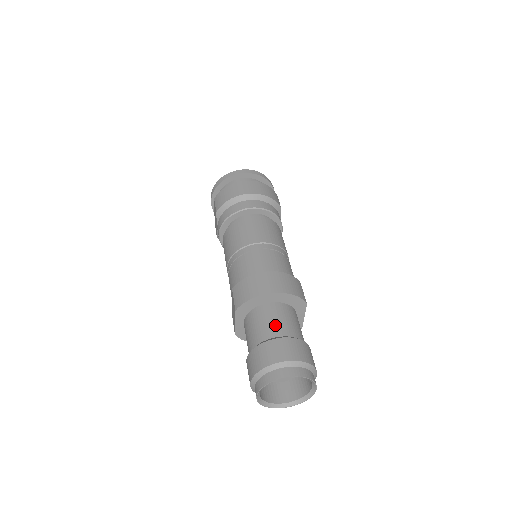
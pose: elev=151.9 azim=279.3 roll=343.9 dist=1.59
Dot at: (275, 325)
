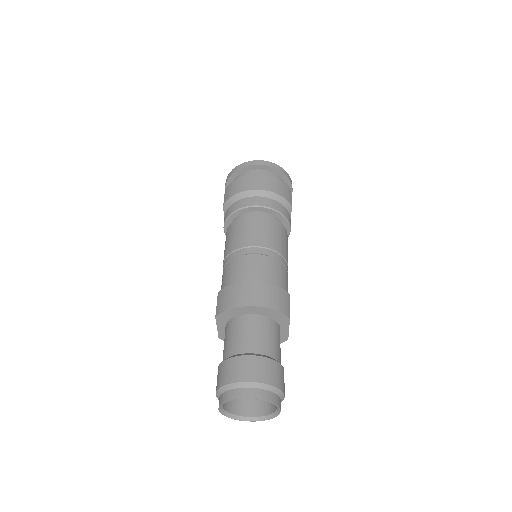
Dot at: (249, 340)
